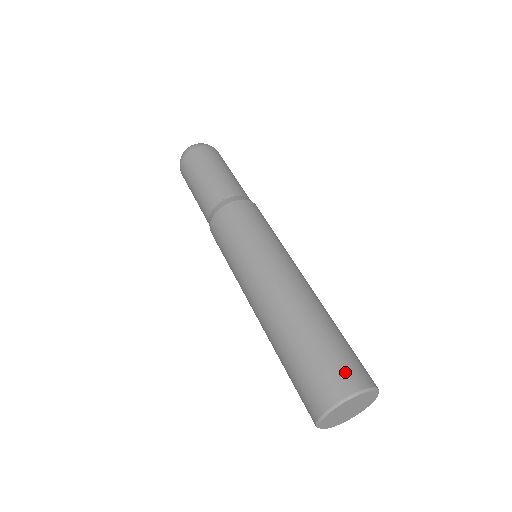
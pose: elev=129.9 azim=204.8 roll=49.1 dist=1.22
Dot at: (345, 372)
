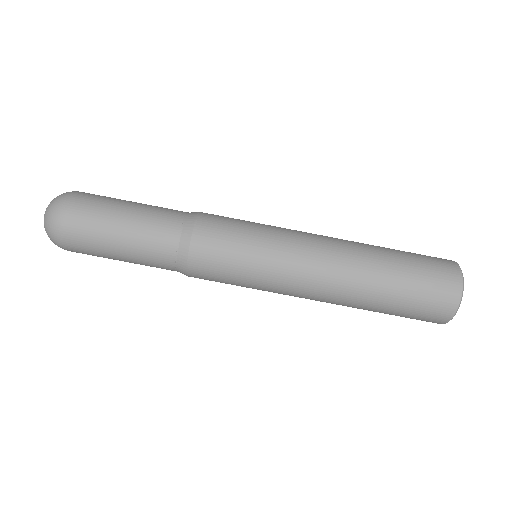
Dot at: (429, 319)
